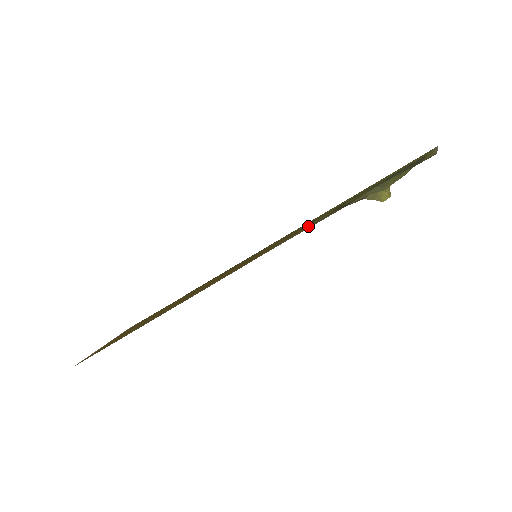
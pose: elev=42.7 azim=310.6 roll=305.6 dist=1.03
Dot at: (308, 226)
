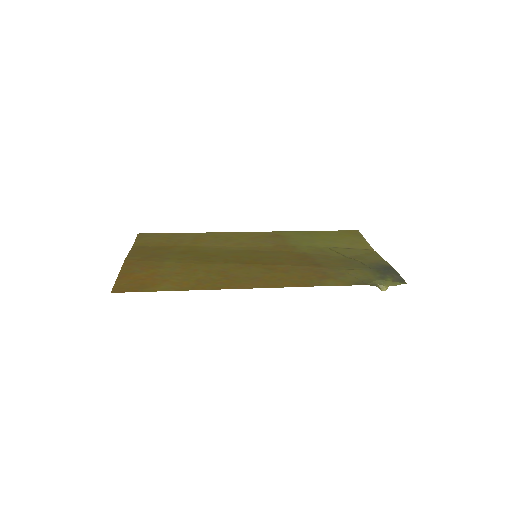
Dot at: (336, 279)
